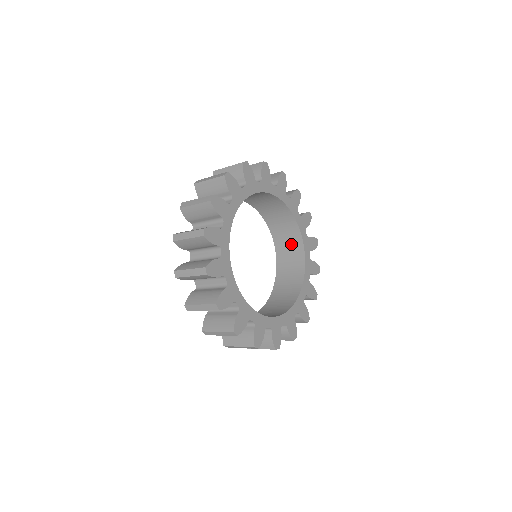
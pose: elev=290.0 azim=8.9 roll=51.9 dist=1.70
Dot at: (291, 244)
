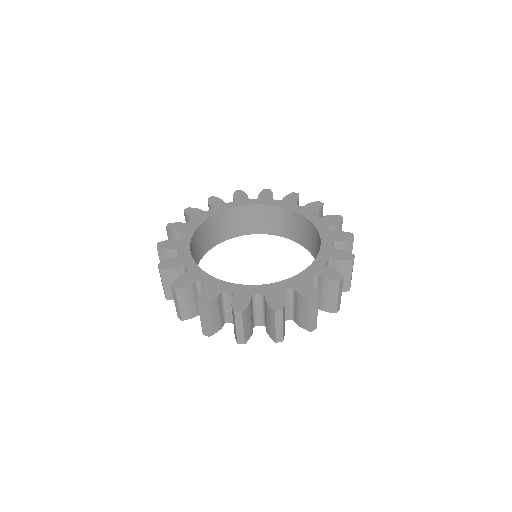
Dot at: occluded
